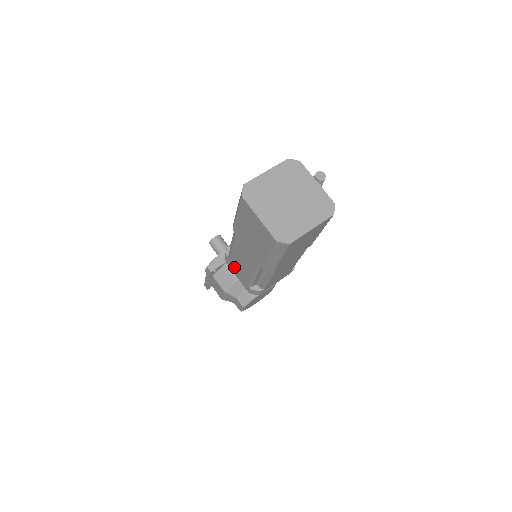
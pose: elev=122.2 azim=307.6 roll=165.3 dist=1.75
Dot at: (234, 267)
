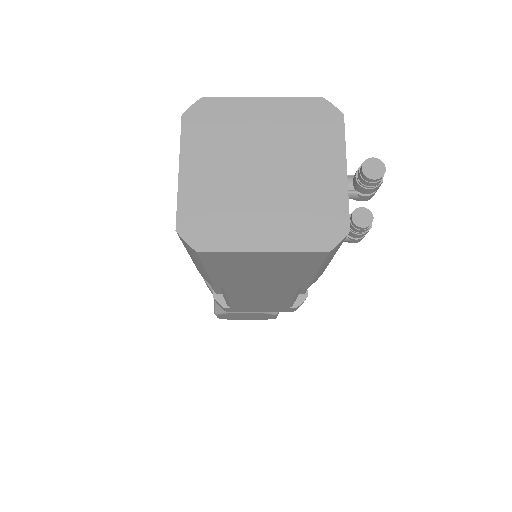
Dot at: occluded
